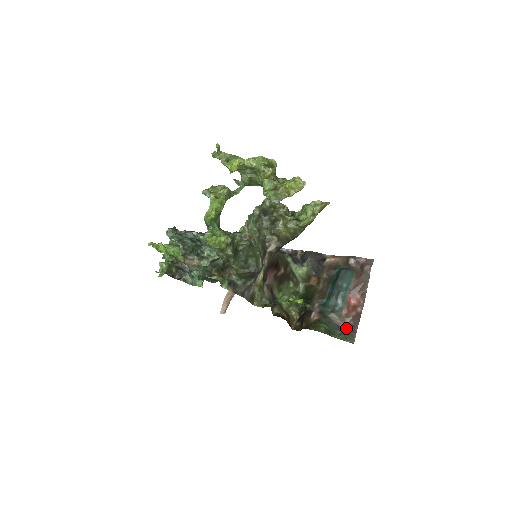
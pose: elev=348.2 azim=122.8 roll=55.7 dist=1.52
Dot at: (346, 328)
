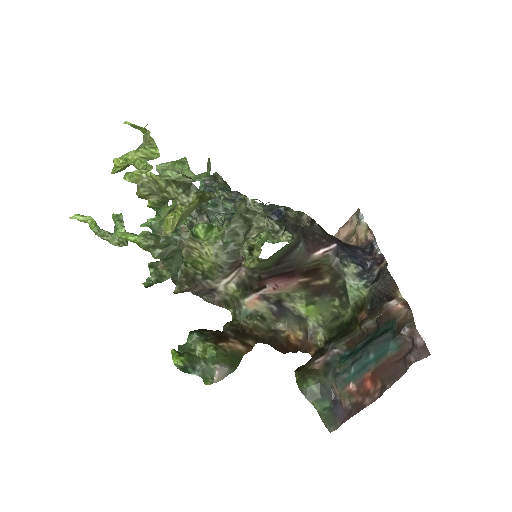
Dot at: (337, 407)
